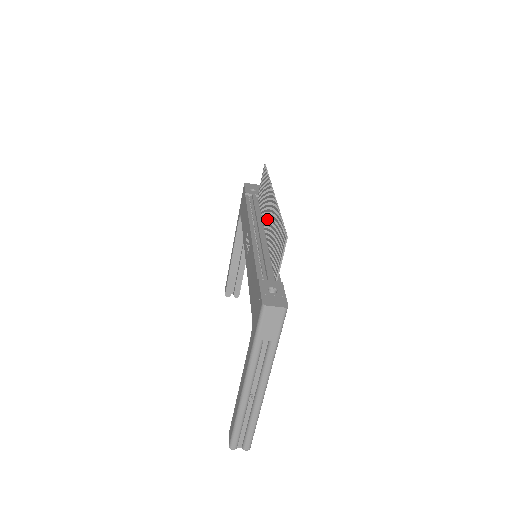
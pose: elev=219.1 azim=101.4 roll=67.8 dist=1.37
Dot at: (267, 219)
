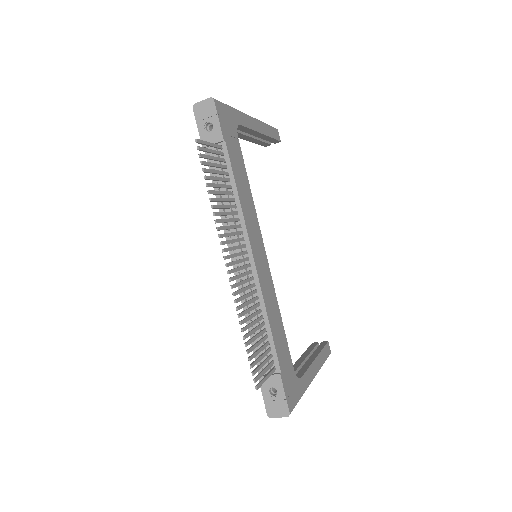
Dot at: (240, 260)
